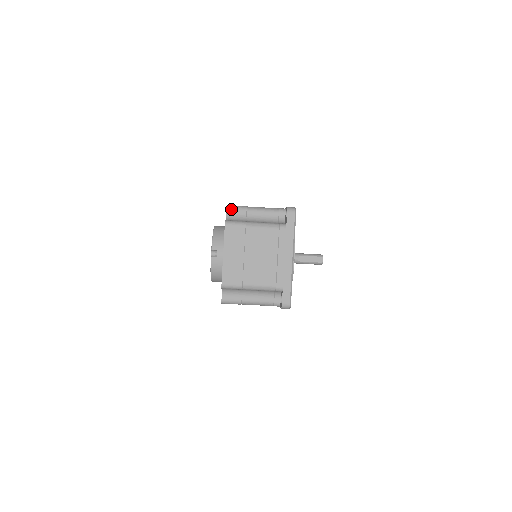
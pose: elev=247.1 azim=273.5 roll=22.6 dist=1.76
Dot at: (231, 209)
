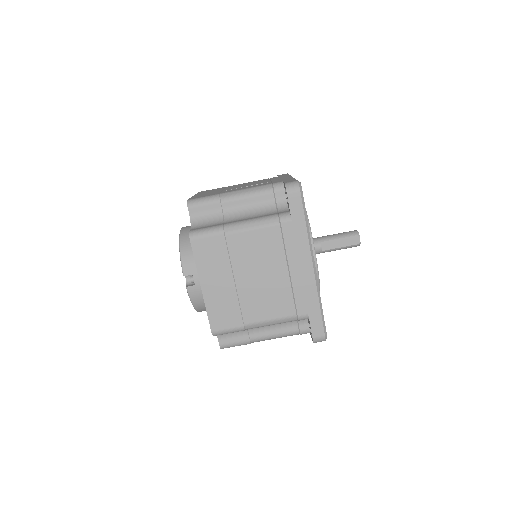
Dot at: (195, 206)
